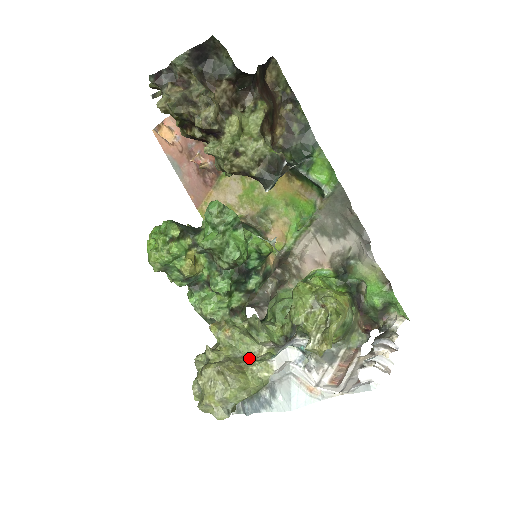
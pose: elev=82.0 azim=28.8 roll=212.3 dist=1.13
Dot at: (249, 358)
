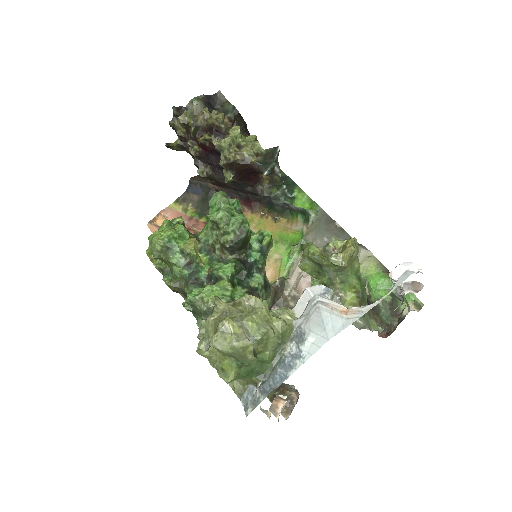
Dot at: occluded
